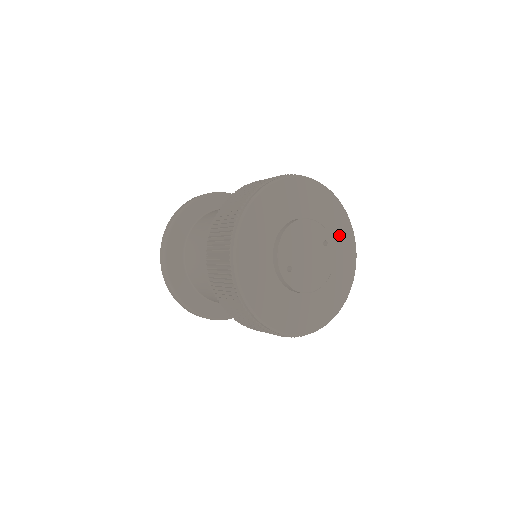
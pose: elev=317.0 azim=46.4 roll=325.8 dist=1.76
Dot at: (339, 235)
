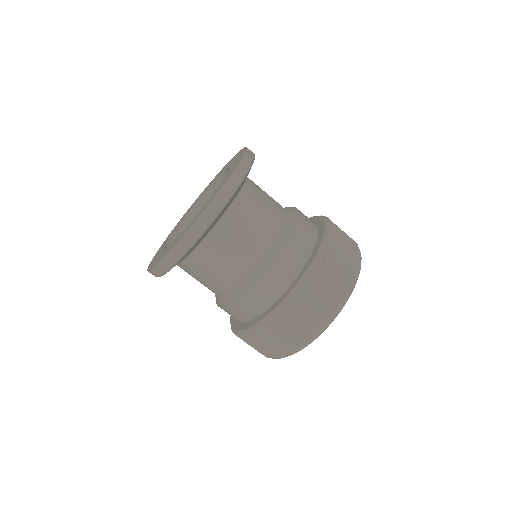
Dot at: occluded
